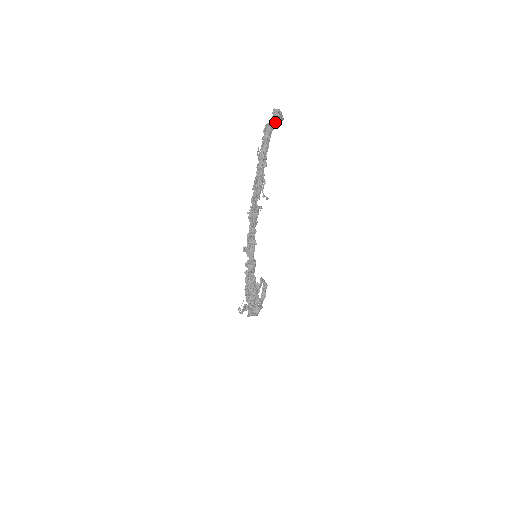
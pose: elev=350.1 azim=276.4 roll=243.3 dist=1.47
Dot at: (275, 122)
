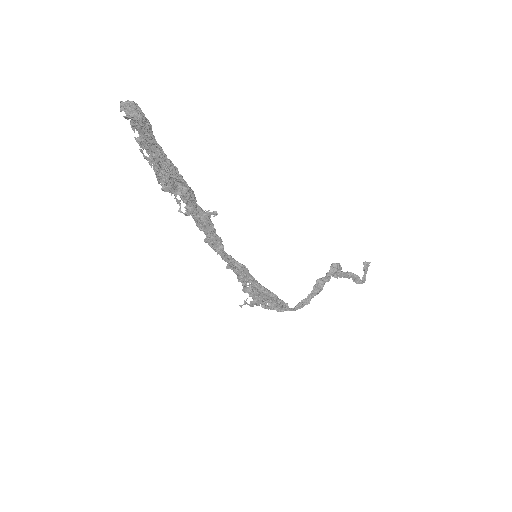
Dot at: (135, 121)
